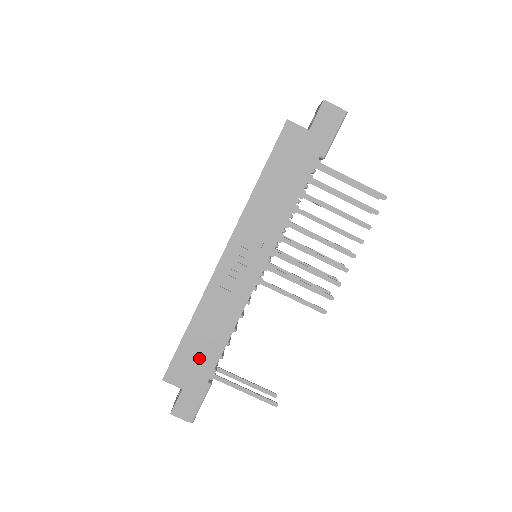
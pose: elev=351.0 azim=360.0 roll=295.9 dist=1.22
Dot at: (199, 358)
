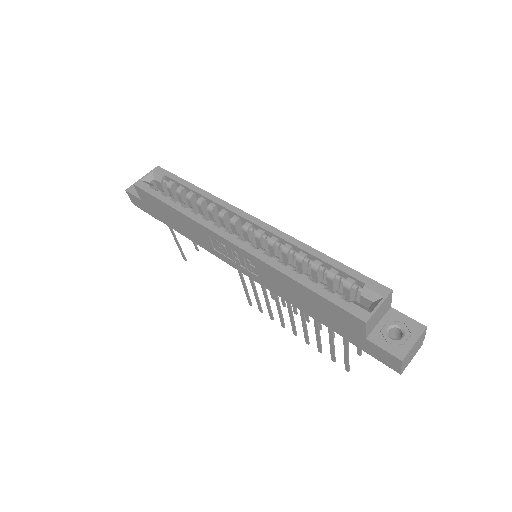
Dot at: (163, 214)
